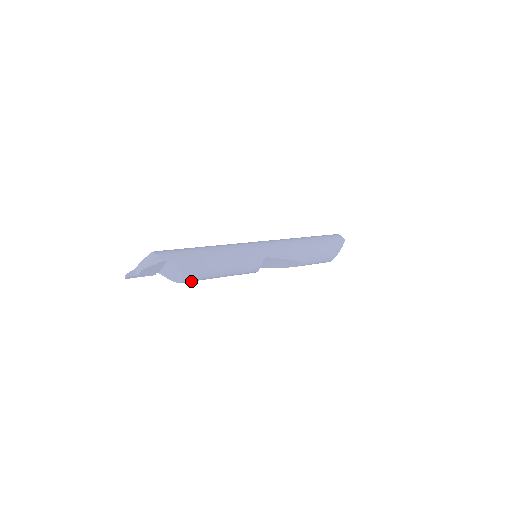
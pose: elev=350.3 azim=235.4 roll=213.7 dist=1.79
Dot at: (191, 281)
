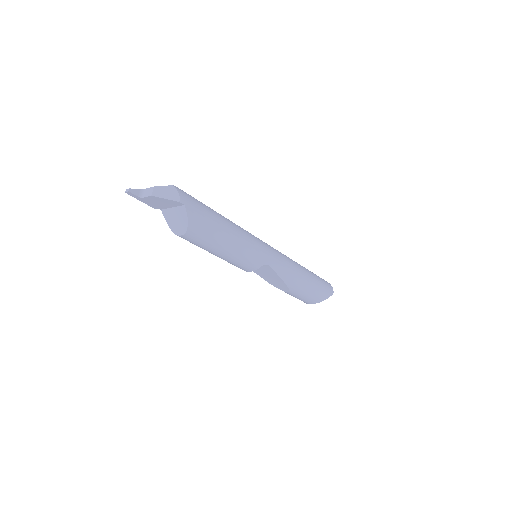
Dot at: (187, 240)
